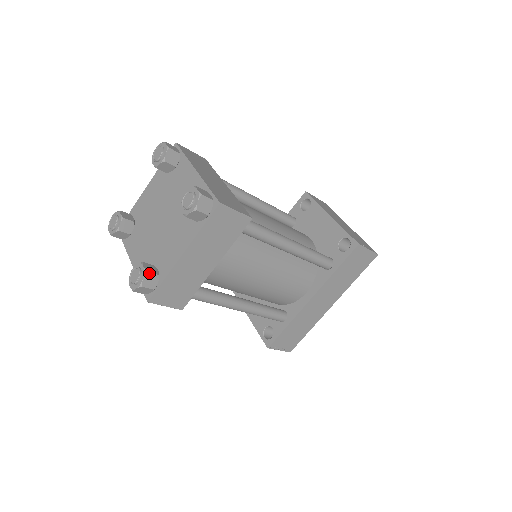
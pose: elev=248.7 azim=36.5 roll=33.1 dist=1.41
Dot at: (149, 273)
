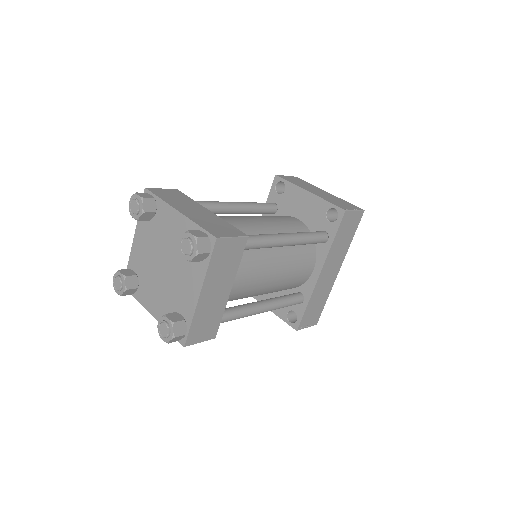
Dot at: (176, 323)
